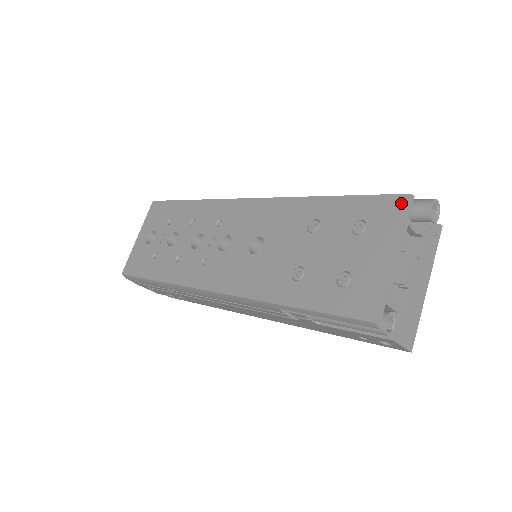
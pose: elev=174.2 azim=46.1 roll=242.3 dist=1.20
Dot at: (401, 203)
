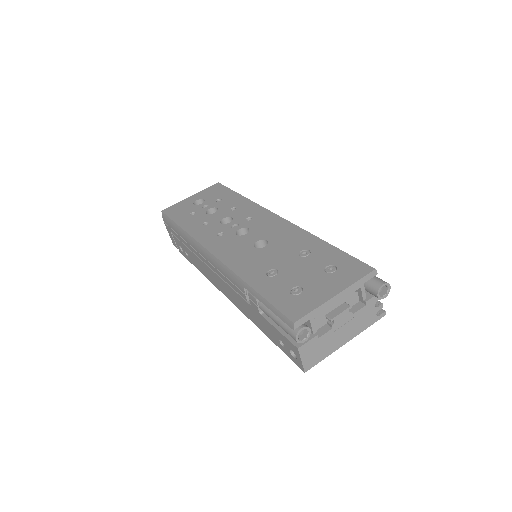
Dot at: (366, 271)
